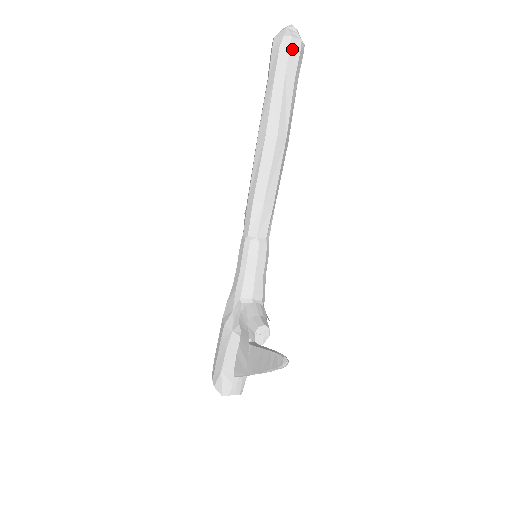
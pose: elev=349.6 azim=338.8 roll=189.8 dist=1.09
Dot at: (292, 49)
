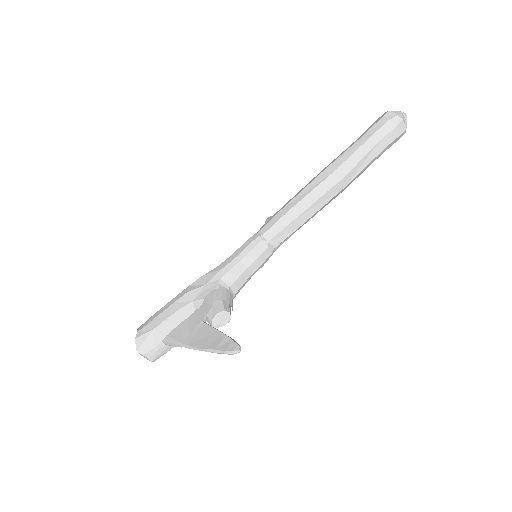
Dot at: (397, 128)
